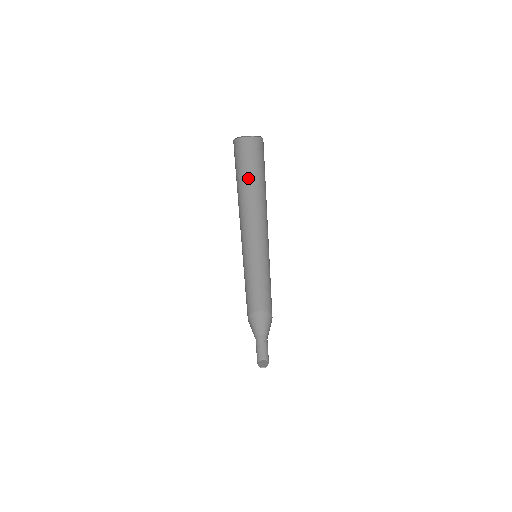
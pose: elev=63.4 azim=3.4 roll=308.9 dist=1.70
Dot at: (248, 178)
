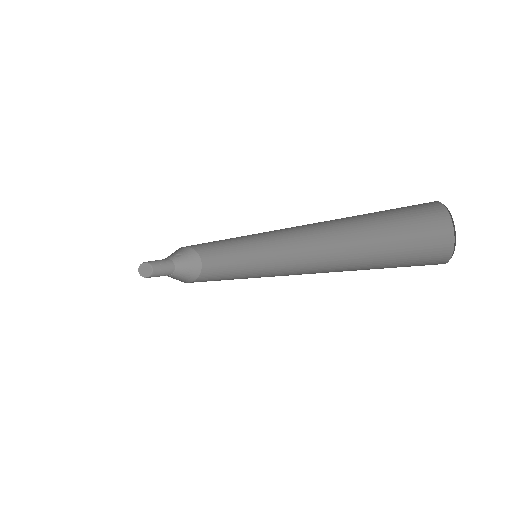
Dot at: (369, 220)
